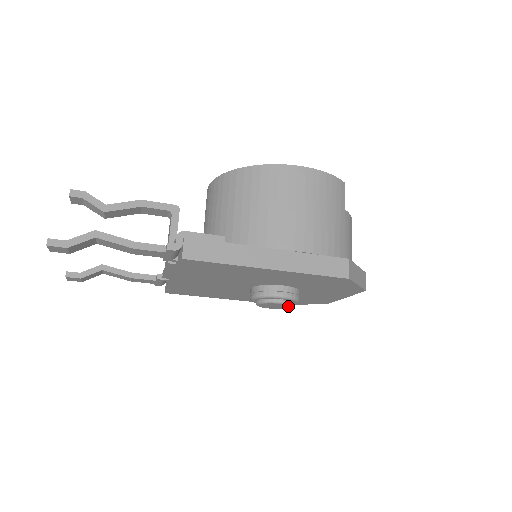
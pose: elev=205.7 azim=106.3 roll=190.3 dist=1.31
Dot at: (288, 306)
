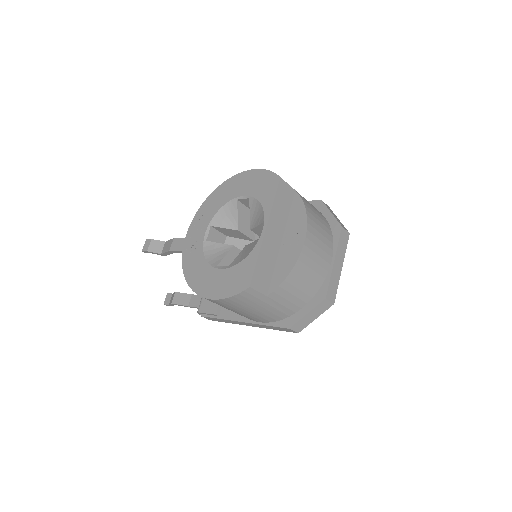
Dot at: occluded
